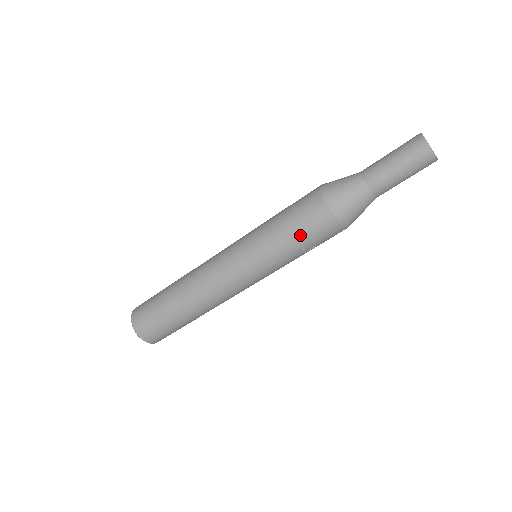
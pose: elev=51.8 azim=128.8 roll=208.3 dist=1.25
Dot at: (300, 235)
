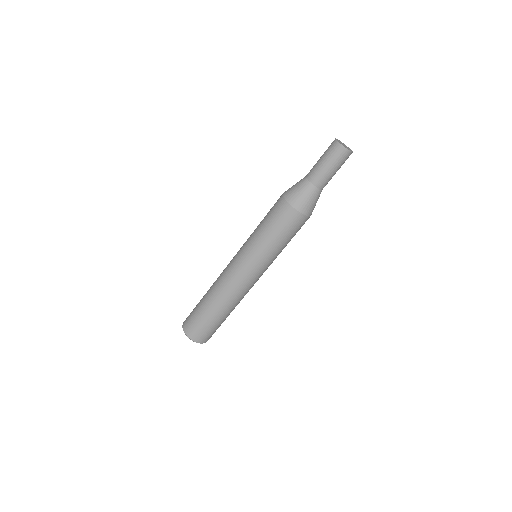
Dot at: (289, 236)
